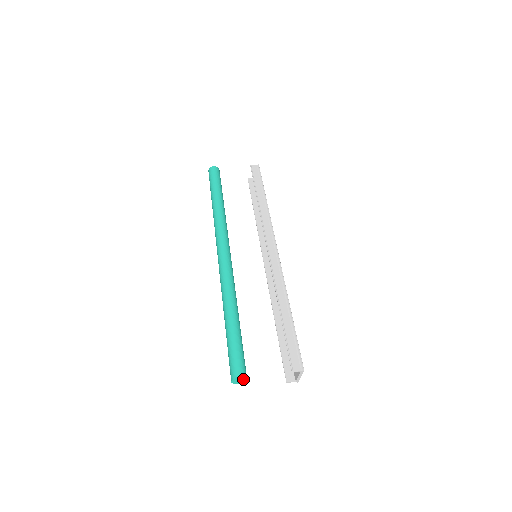
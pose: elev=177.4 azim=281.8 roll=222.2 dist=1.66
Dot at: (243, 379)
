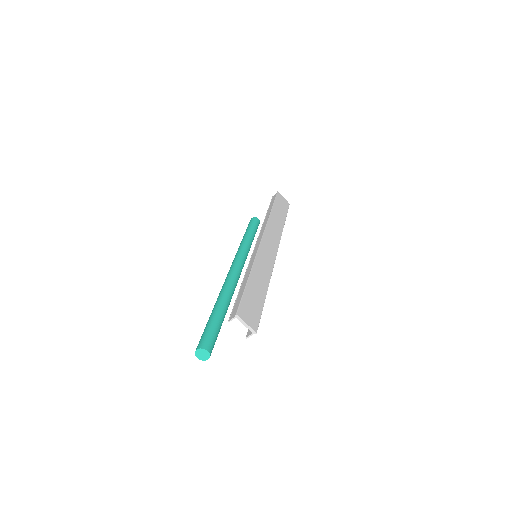
Dot at: (203, 351)
